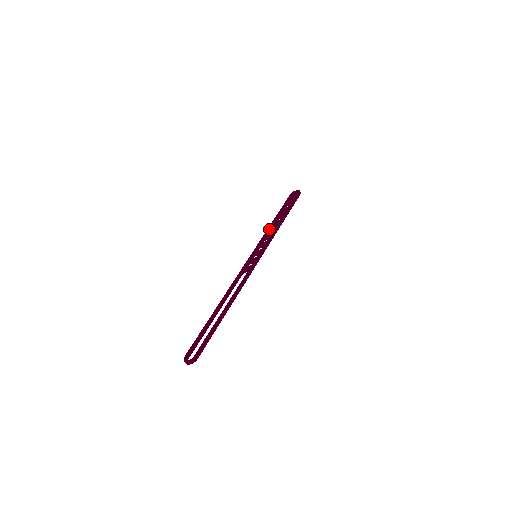
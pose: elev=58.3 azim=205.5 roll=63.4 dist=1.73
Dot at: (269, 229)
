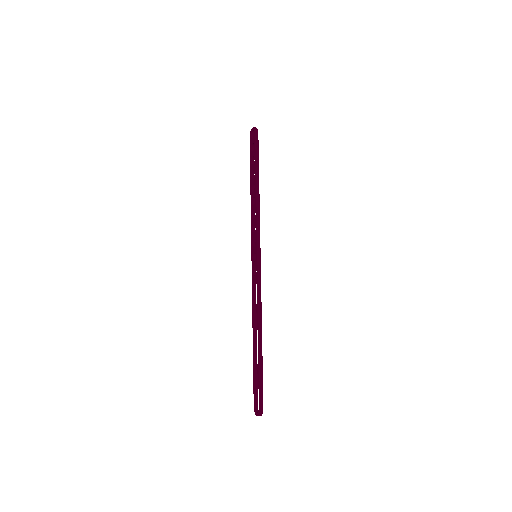
Dot at: (251, 209)
